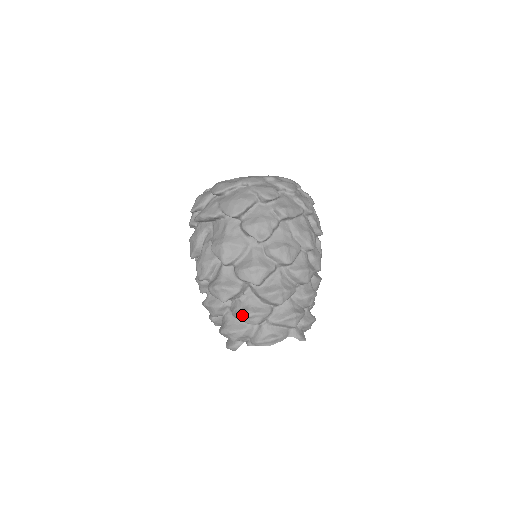
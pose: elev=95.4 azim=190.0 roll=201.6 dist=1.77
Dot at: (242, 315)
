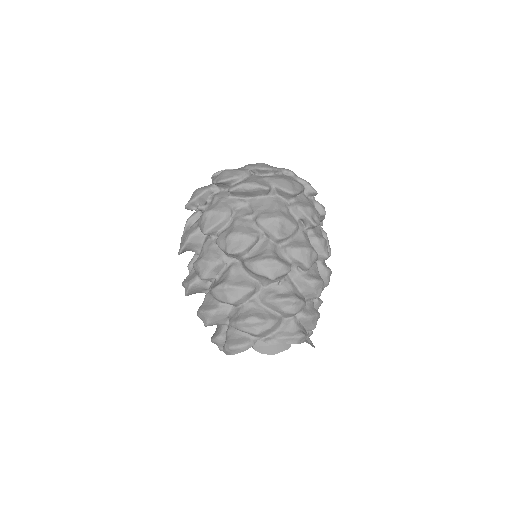
Dot at: (287, 299)
